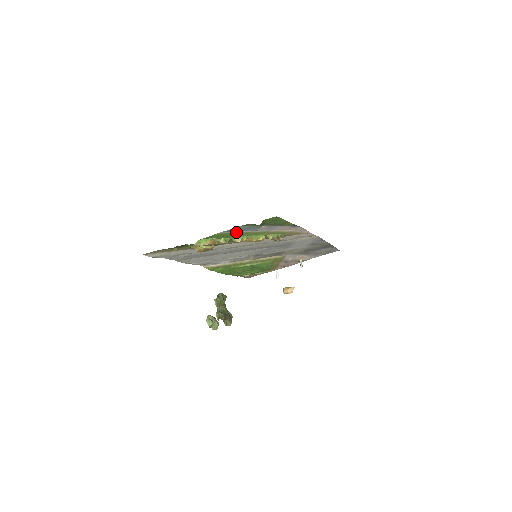
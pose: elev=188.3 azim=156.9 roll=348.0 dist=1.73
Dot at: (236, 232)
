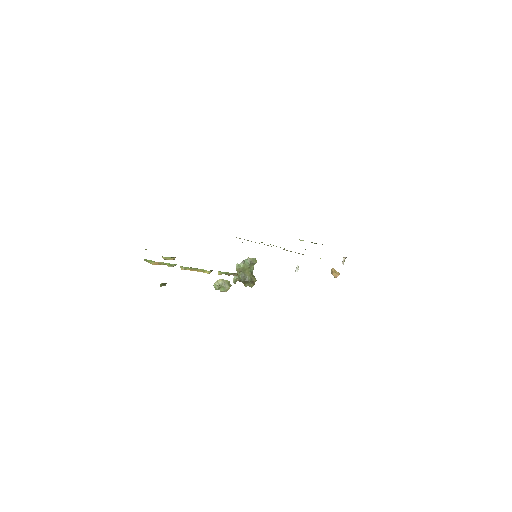
Dot at: occluded
